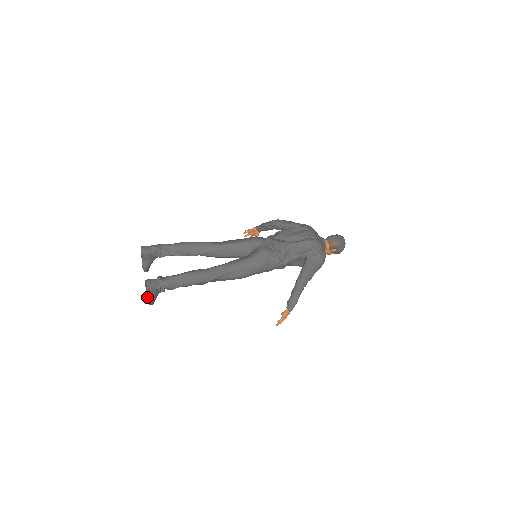
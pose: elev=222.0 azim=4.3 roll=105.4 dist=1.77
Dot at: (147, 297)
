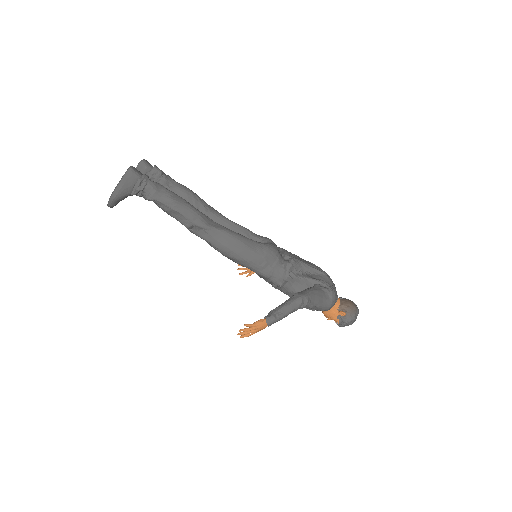
Dot at: (115, 187)
